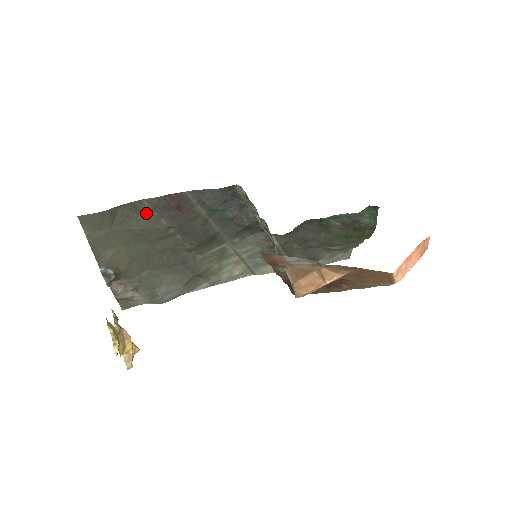
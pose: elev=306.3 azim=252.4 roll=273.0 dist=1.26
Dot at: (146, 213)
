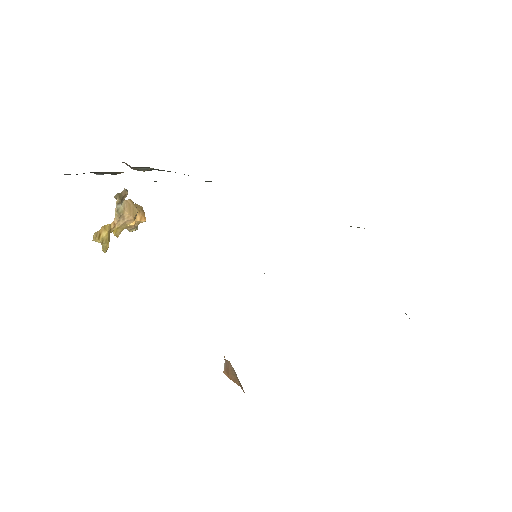
Dot at: occluded
